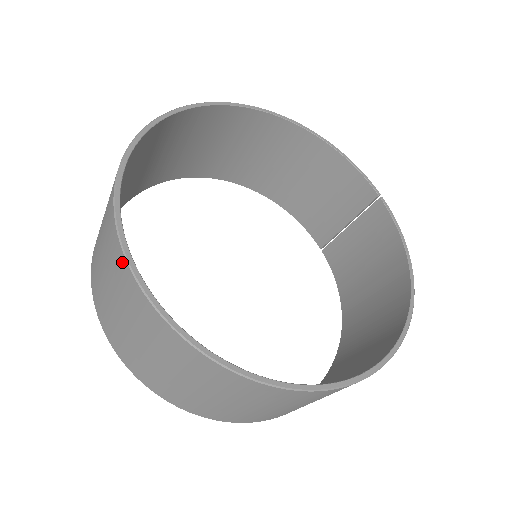
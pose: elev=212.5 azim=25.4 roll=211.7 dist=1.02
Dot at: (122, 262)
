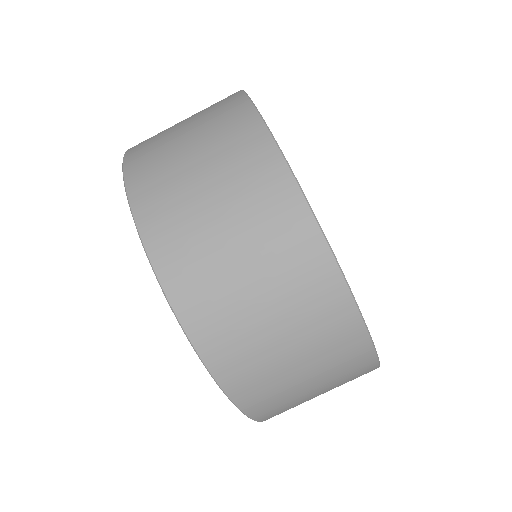
Dot at: occluded
